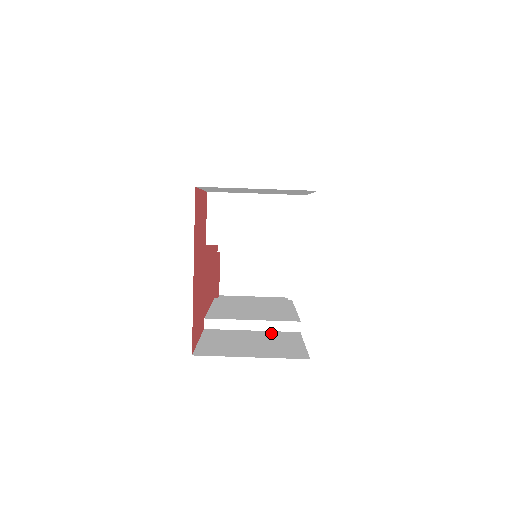
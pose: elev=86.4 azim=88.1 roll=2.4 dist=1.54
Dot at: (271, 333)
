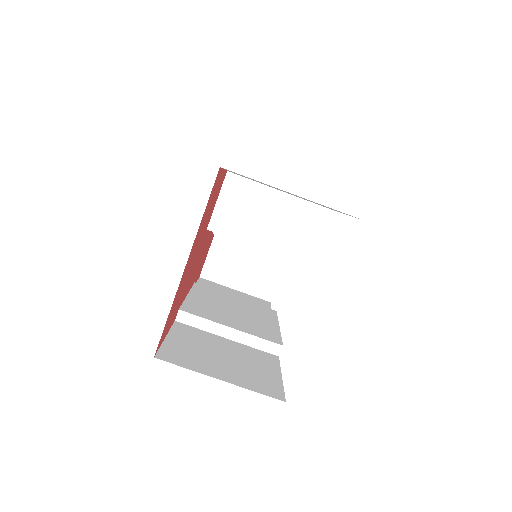
Dot at: (247, 349)
